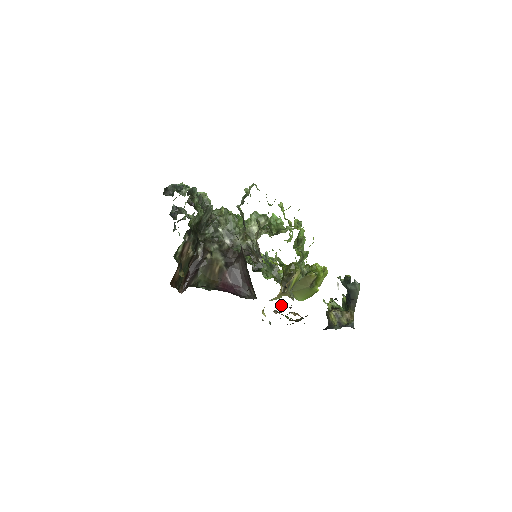
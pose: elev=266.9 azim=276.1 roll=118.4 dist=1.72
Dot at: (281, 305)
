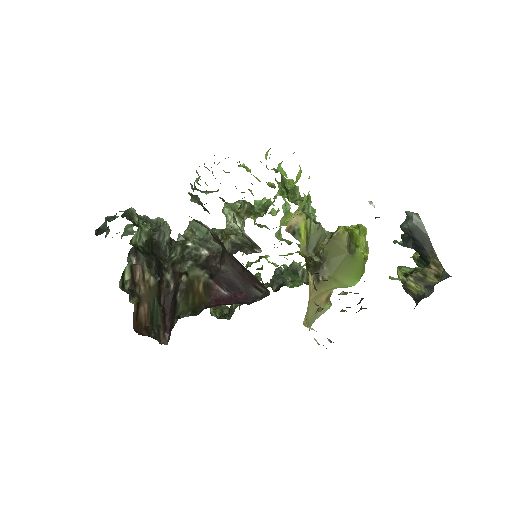
Dot at: (314, 287)
